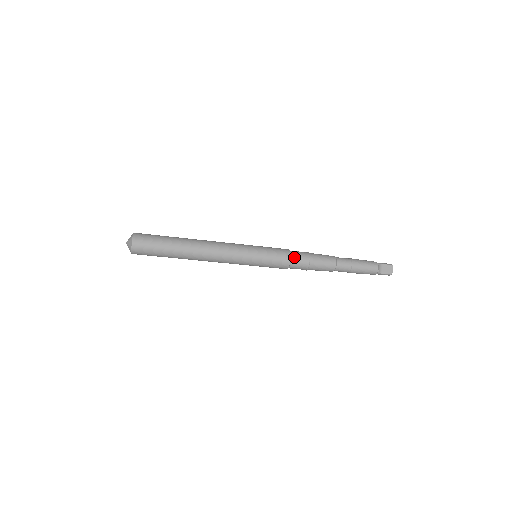
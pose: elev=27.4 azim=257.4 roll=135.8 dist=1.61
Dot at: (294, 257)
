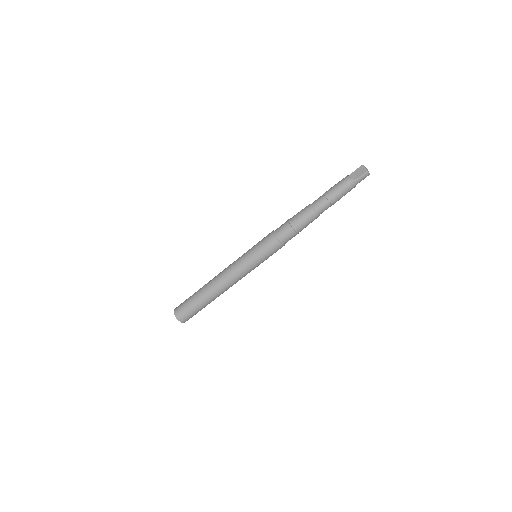
Dot at: (276, 231)
